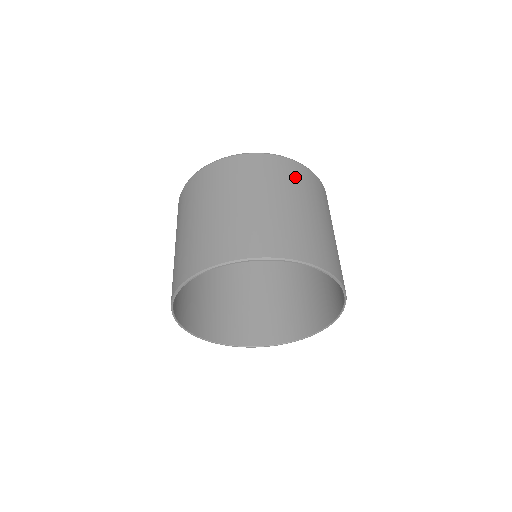
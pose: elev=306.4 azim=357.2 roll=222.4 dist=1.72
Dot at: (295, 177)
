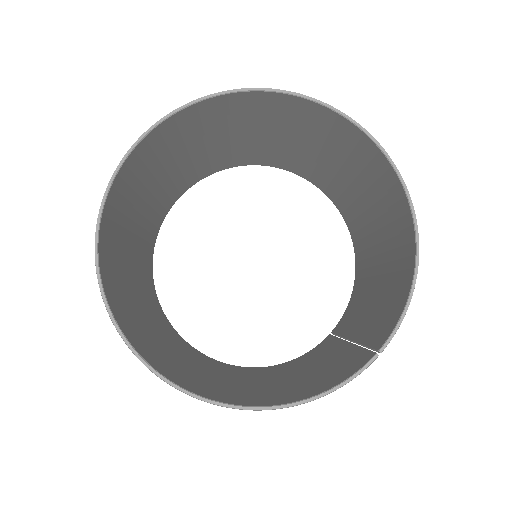
Dot at: occluded
